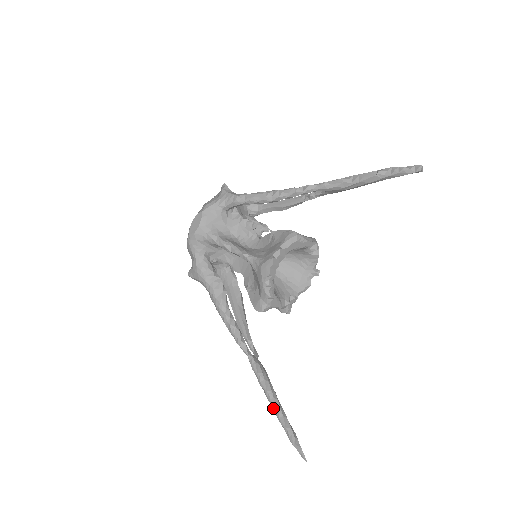
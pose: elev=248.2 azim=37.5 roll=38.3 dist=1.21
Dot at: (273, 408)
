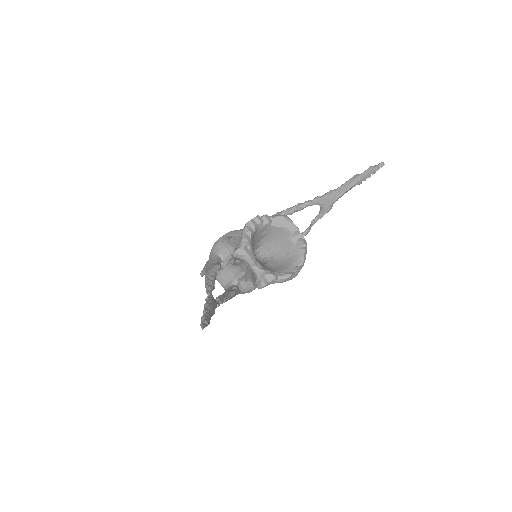
Dot at: (203, 313)
